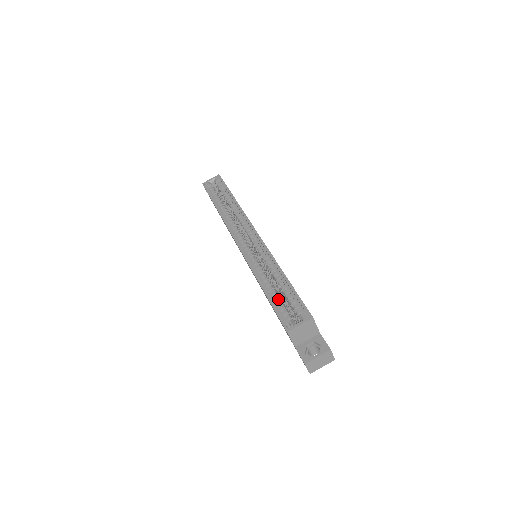
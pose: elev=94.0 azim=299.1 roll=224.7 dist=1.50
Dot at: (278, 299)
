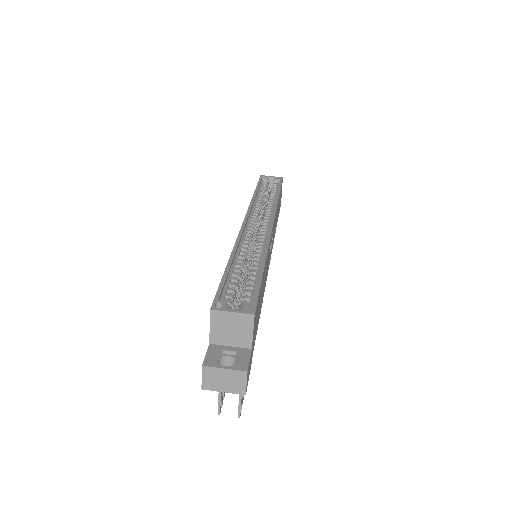
Dot at: (235, 282)
